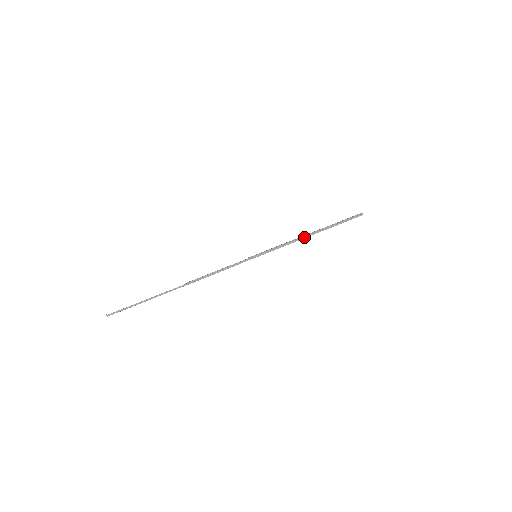
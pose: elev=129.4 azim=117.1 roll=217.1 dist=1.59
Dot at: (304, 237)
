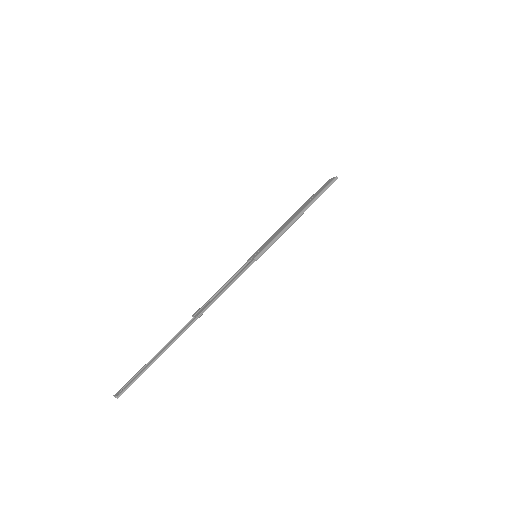
Dot at: (296, 219)
